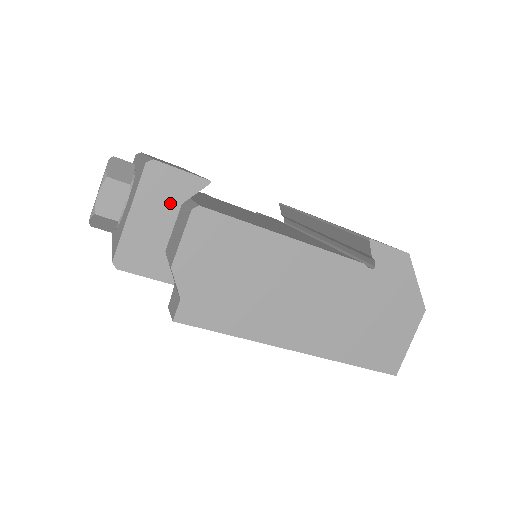
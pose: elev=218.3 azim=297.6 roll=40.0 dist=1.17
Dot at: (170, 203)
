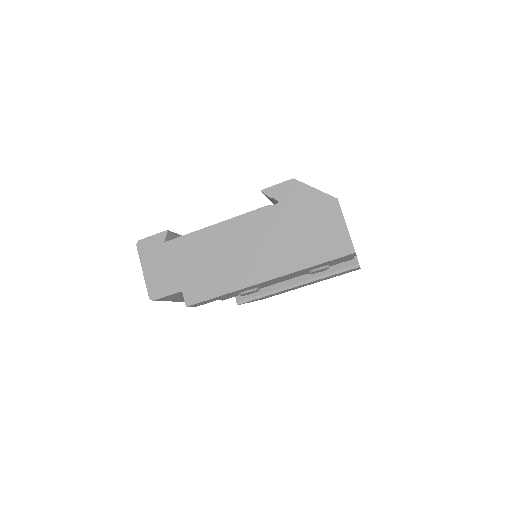
Dot at: (156, 254)
